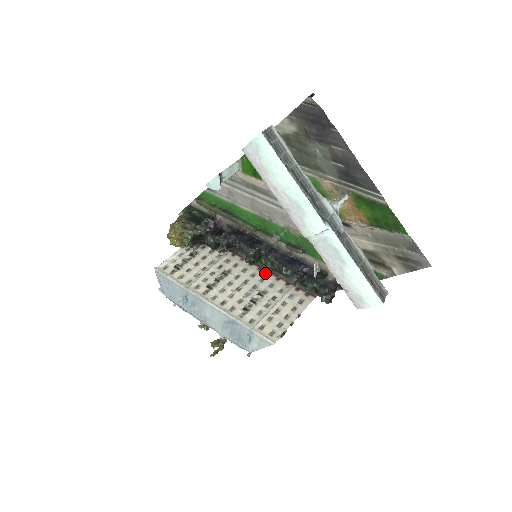
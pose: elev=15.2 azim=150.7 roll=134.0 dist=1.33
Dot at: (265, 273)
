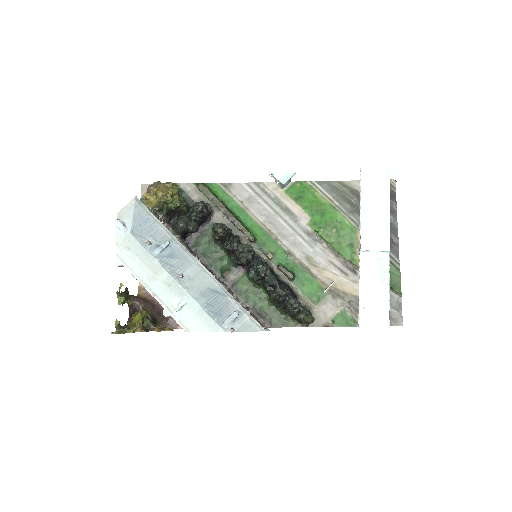
Dot at: (224, 283)
